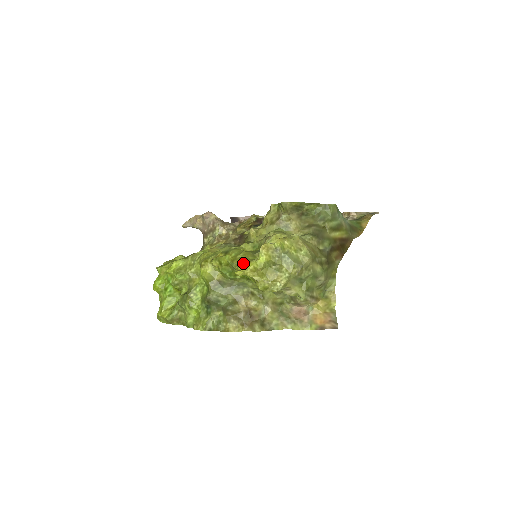
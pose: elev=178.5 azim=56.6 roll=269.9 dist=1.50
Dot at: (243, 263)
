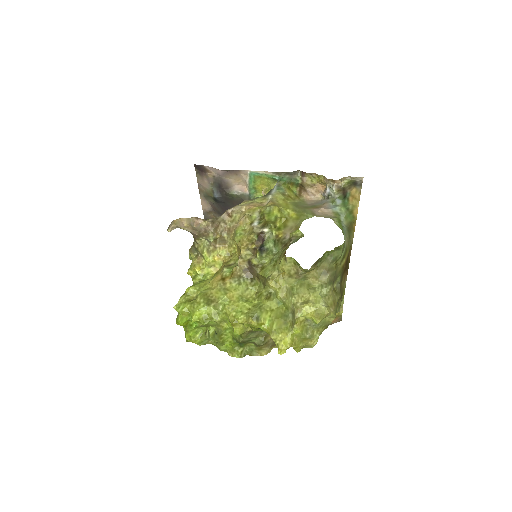
Dot at: (281, 339)
